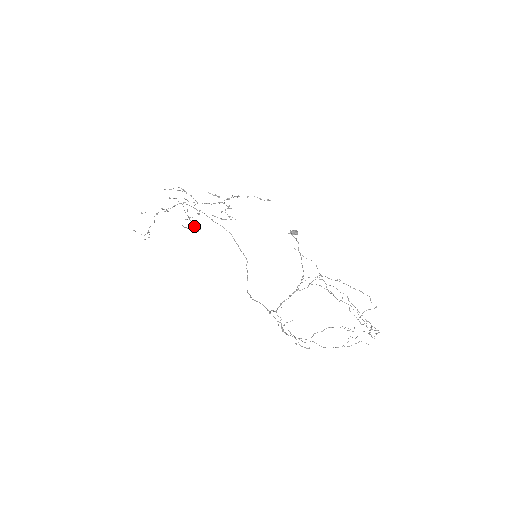
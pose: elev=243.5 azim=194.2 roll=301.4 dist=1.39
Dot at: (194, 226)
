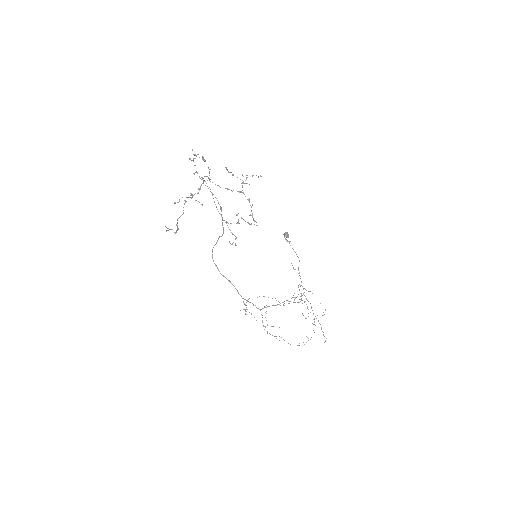
Dot at: occluded
